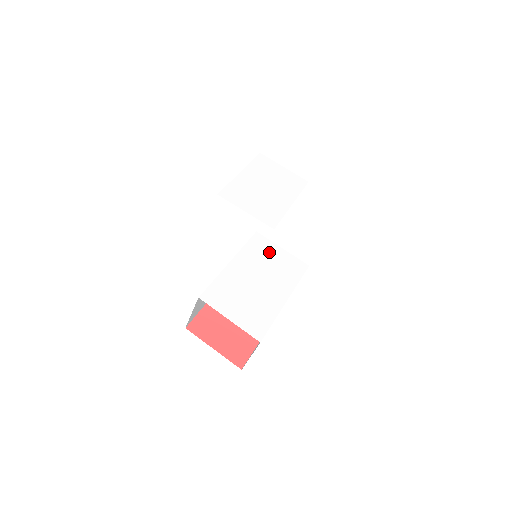
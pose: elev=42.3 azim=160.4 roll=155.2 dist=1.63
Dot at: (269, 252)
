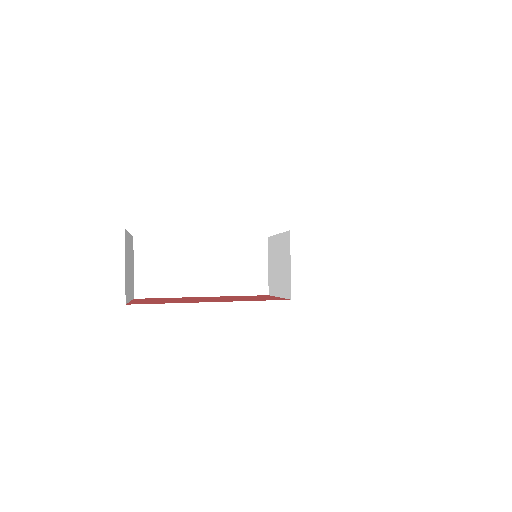
Dot at: occluded
